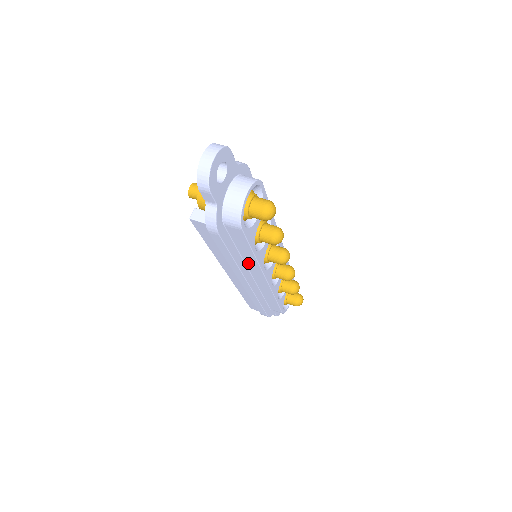
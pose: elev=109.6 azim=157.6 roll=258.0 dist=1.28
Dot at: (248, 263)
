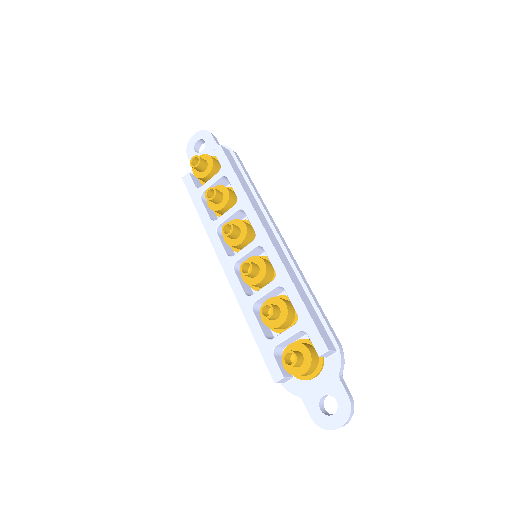
Dot at: occluded
